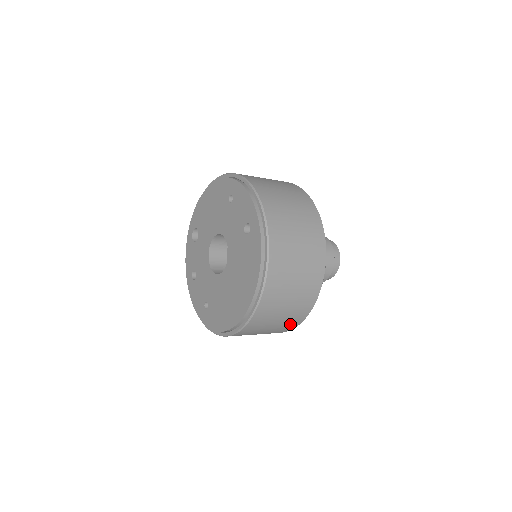
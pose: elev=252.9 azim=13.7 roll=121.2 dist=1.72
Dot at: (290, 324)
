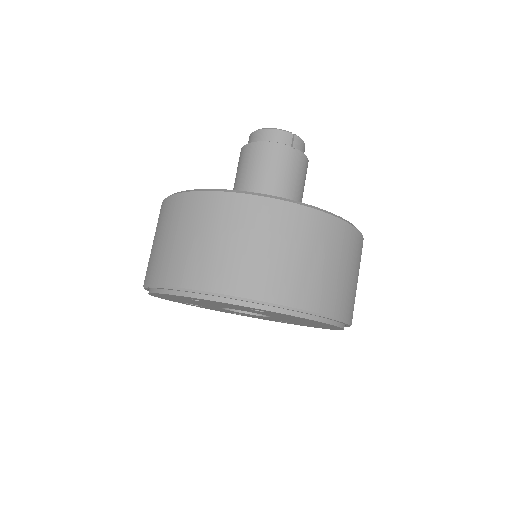
Dot at: occluded
